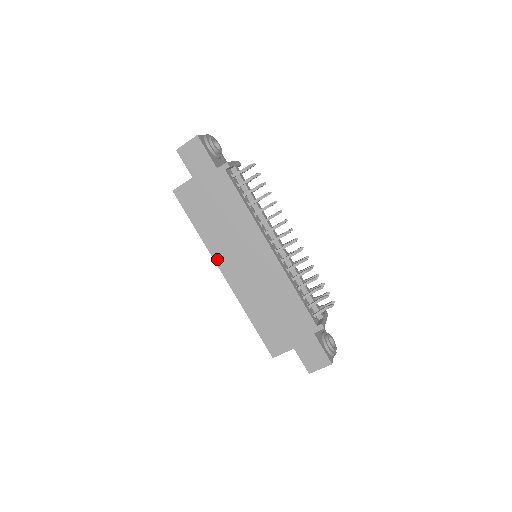
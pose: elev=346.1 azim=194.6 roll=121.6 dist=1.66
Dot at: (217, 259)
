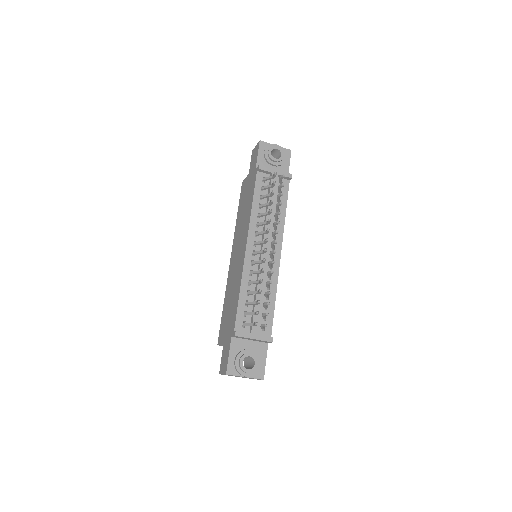
Dot at: (233, 244)
